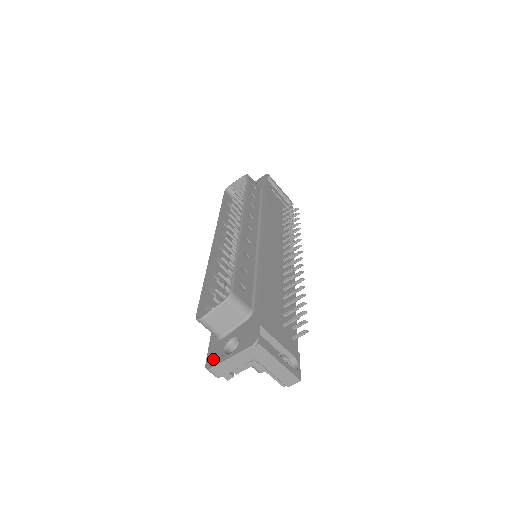
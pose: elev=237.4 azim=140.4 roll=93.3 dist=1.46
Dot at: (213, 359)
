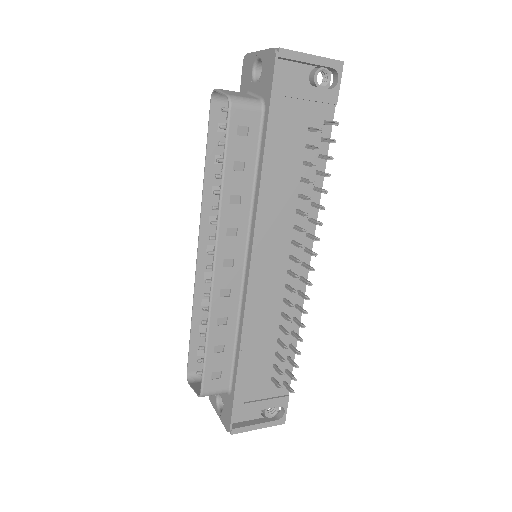
Dot at: (211, 396)
